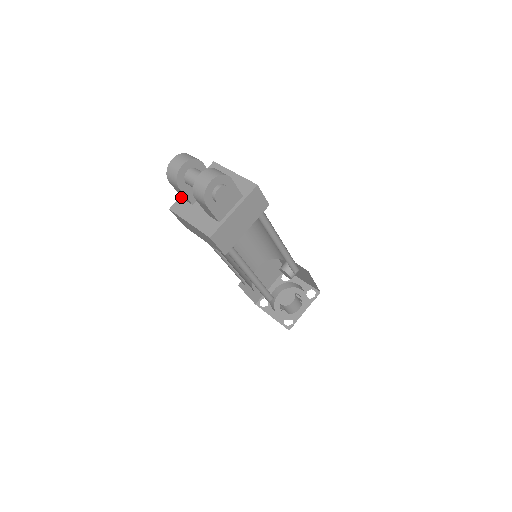
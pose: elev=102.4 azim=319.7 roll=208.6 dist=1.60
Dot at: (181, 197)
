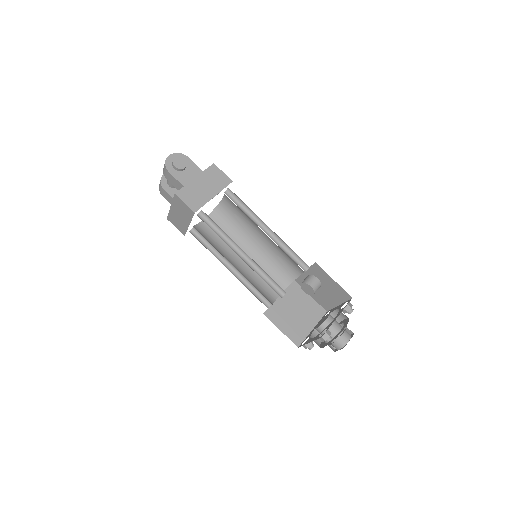
Dot at: occluded
